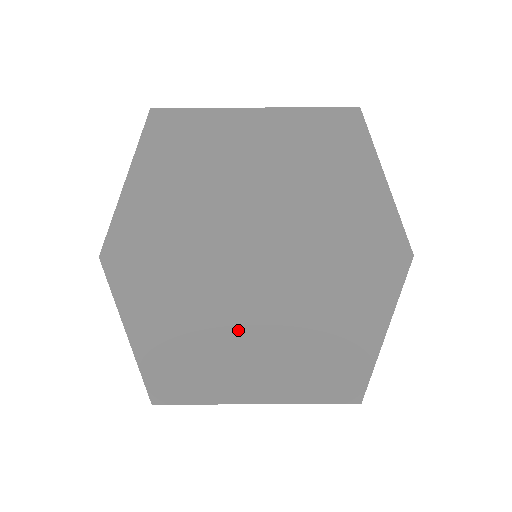
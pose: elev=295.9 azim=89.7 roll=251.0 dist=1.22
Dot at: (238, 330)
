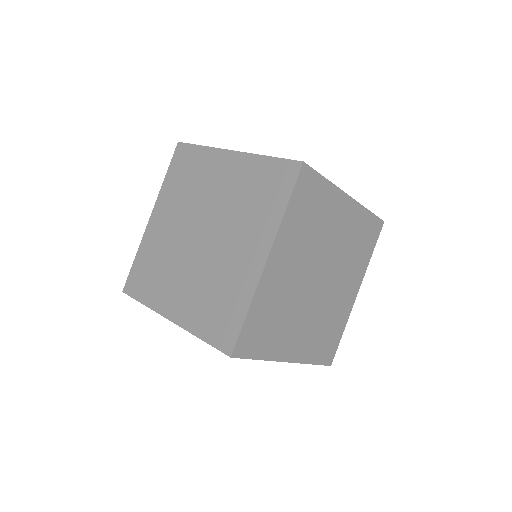
Dot at: (199, 215)
